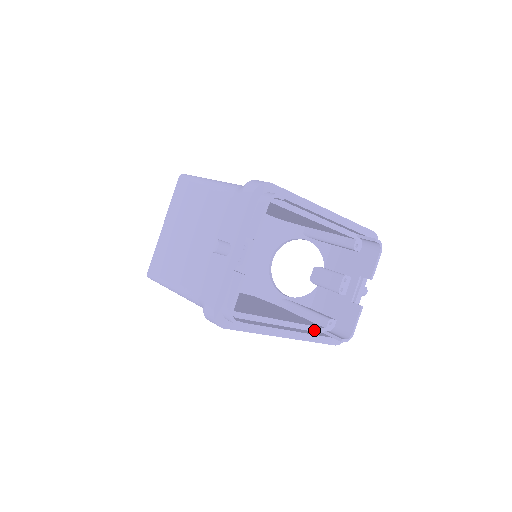
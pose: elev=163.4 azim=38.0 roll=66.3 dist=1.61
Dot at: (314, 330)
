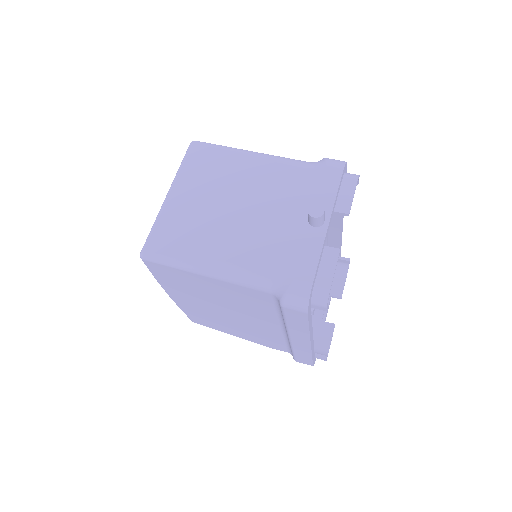
Dot at: occluded
